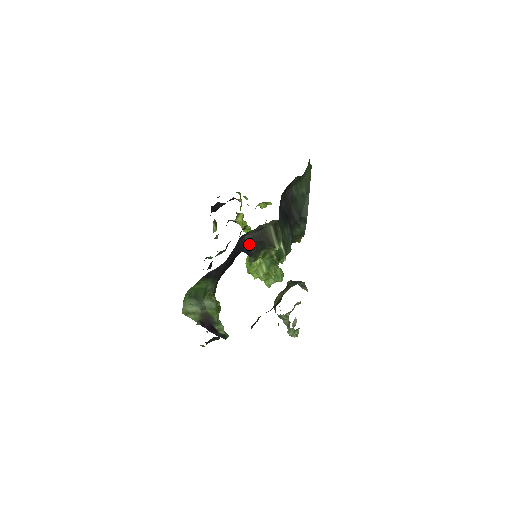
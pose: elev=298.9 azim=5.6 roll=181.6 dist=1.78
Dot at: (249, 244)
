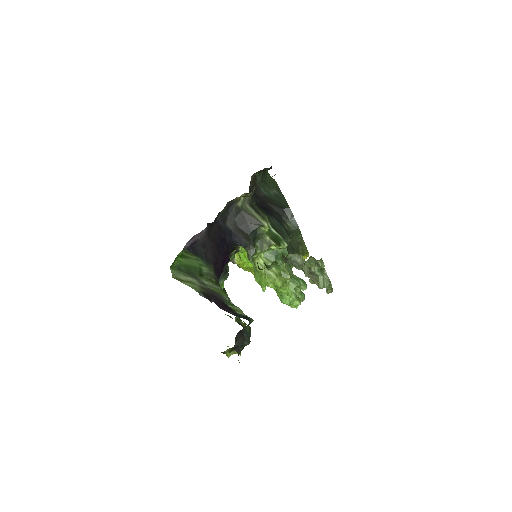
Dot at: (235, 231)
